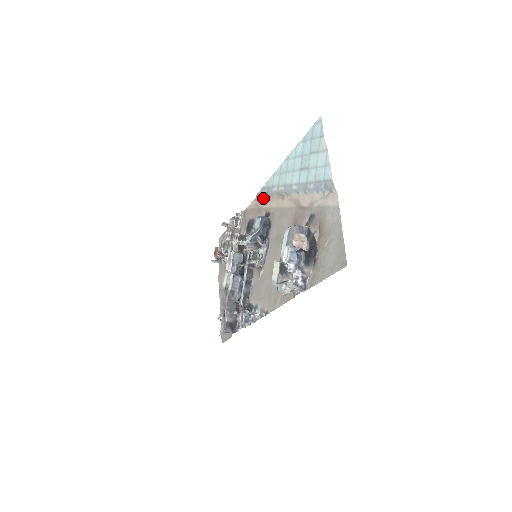
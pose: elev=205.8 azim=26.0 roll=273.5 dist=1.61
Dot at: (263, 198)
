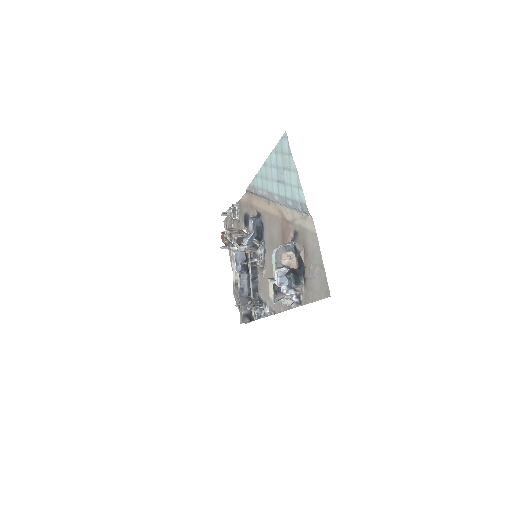
Dot at: (252, 195)
